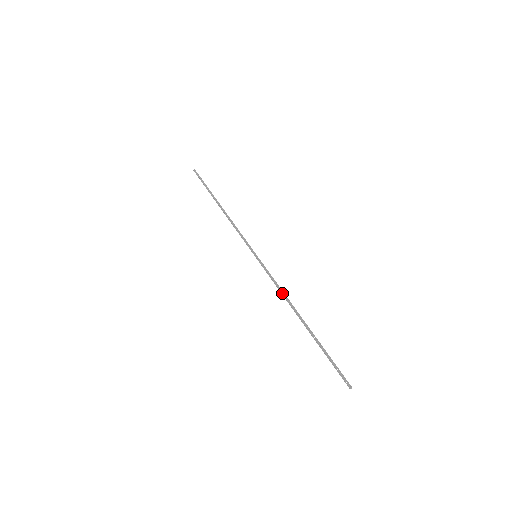
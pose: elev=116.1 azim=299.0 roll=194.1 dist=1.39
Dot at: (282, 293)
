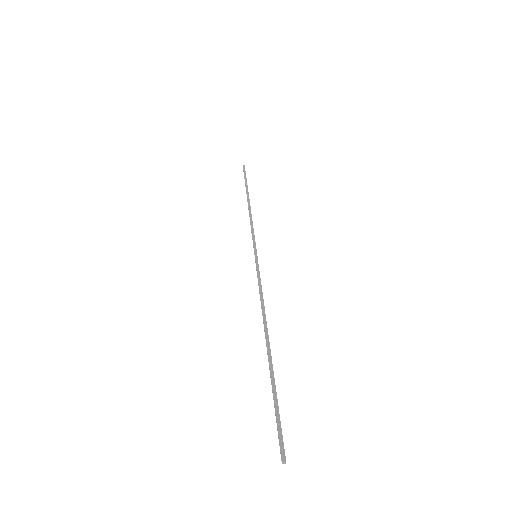
Dot at: (261, 303)
